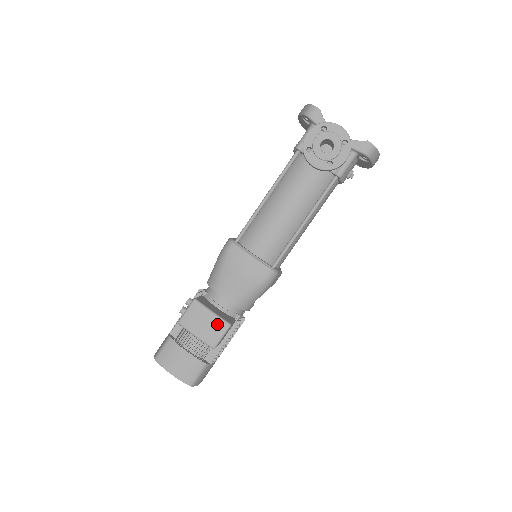
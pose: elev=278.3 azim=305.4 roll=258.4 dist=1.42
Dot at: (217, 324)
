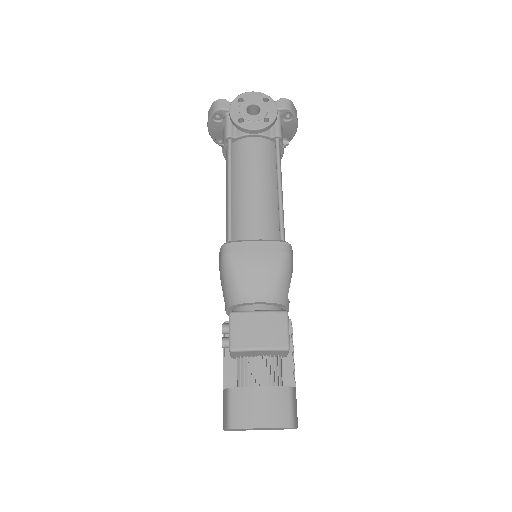
Dot at: (273, 319)
